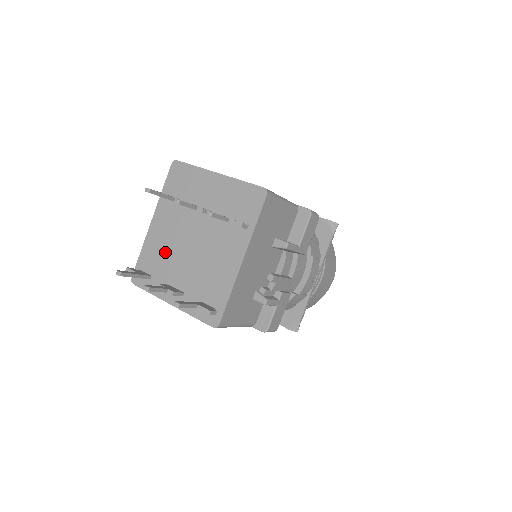
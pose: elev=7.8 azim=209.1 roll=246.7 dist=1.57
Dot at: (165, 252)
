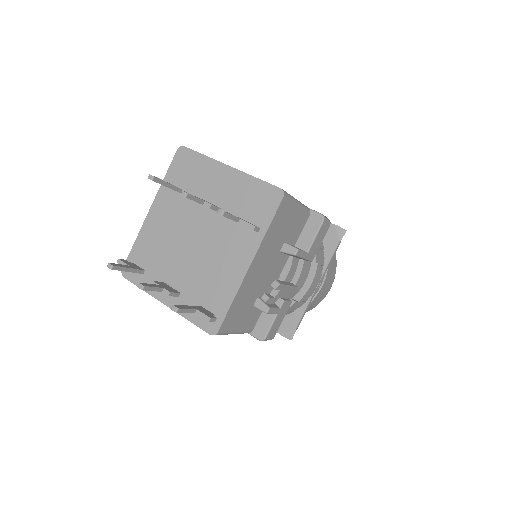
Dot at: (162, 246)
